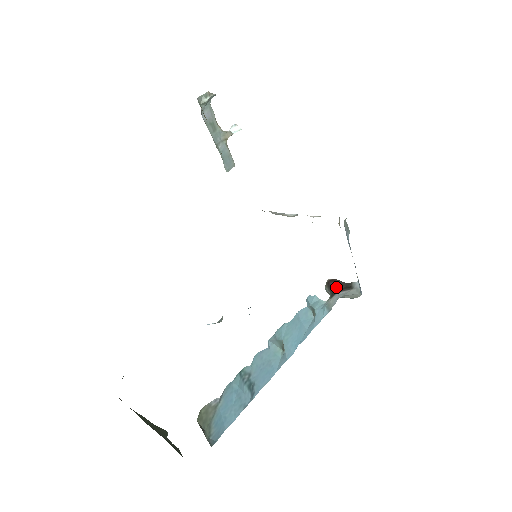
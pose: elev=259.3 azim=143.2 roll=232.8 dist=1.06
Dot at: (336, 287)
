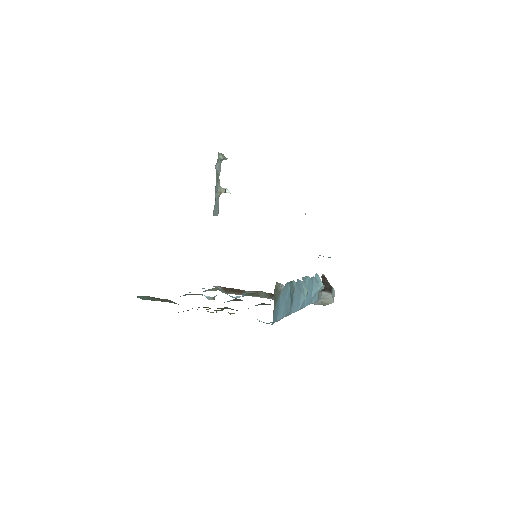
Dot at: (324, 284)
